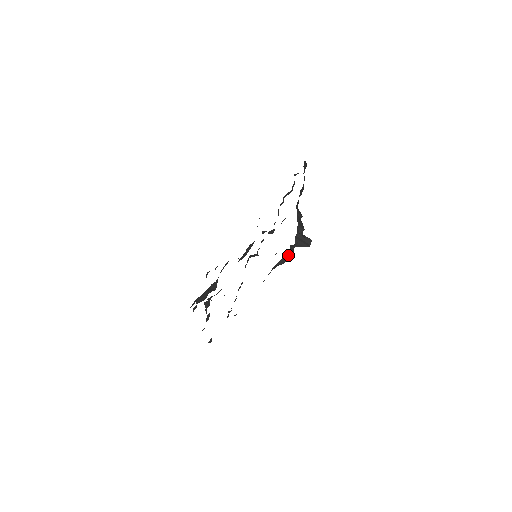
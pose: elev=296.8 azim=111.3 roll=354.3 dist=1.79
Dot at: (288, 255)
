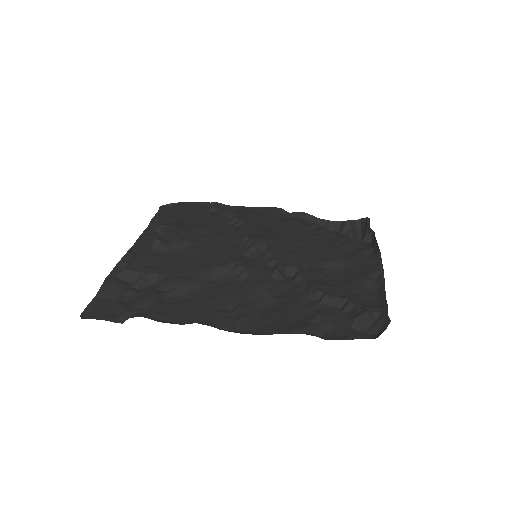
Dot at: (332, 227)
